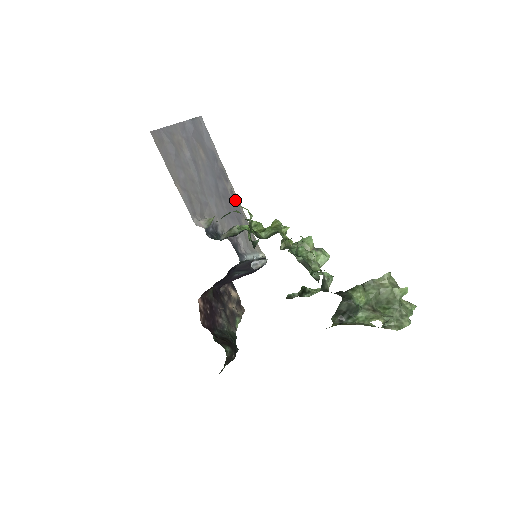
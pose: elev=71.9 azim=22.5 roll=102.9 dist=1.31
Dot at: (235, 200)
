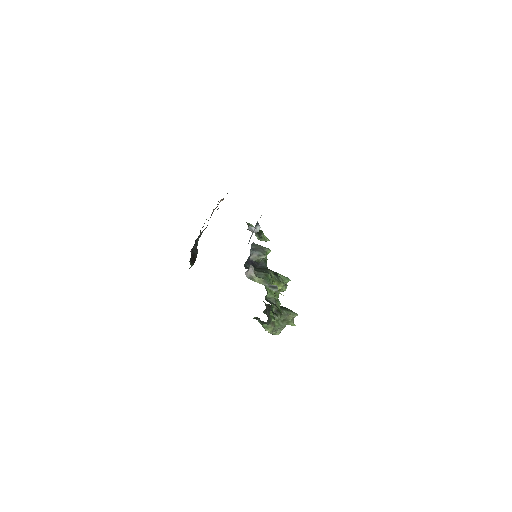
Dot at: occluded
